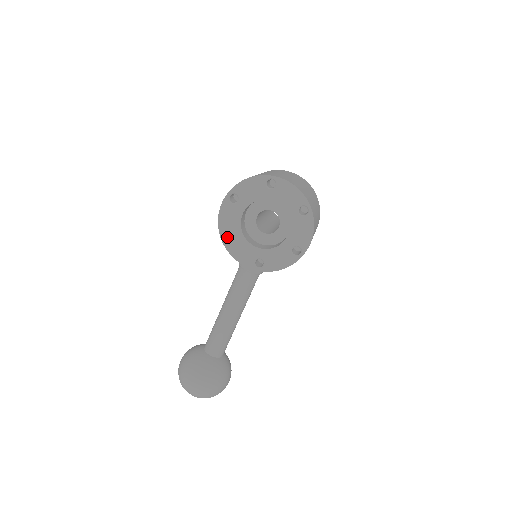
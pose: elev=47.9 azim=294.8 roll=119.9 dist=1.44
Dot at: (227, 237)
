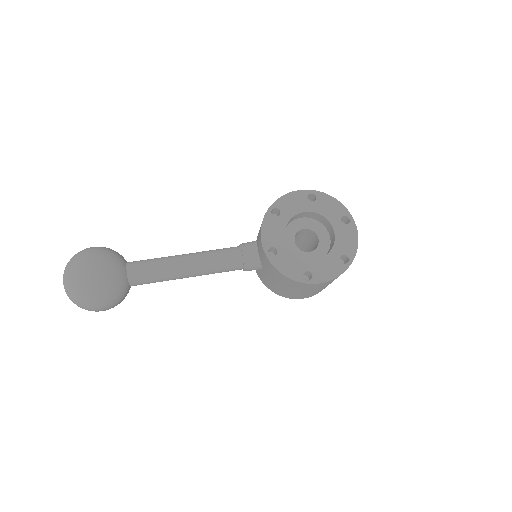
Dot at: occluded
